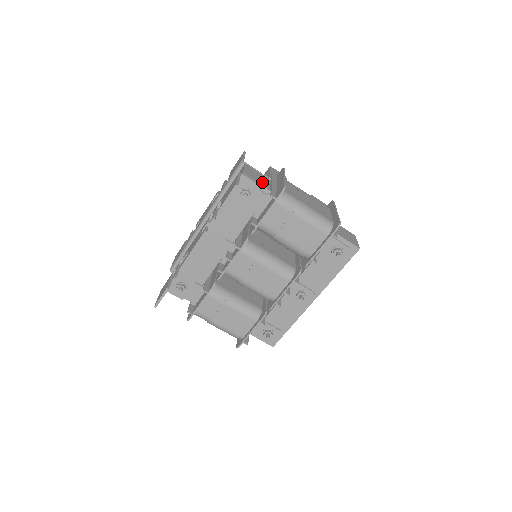
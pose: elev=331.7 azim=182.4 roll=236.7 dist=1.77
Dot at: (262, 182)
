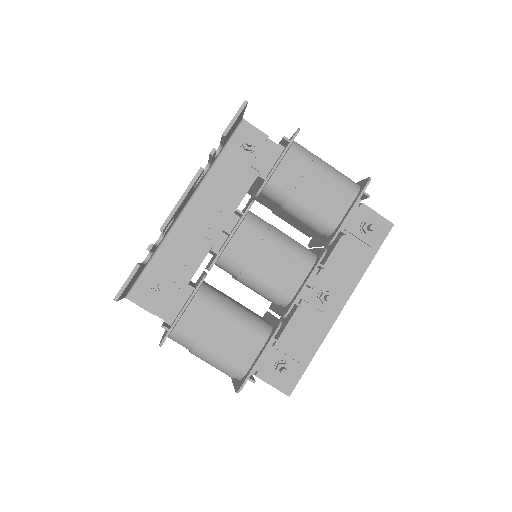
Dot at: occluded
